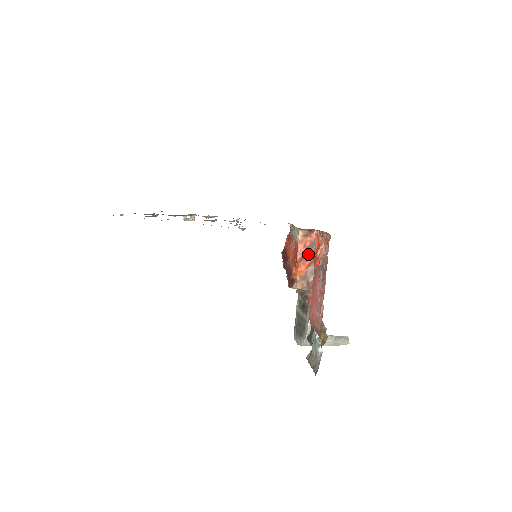
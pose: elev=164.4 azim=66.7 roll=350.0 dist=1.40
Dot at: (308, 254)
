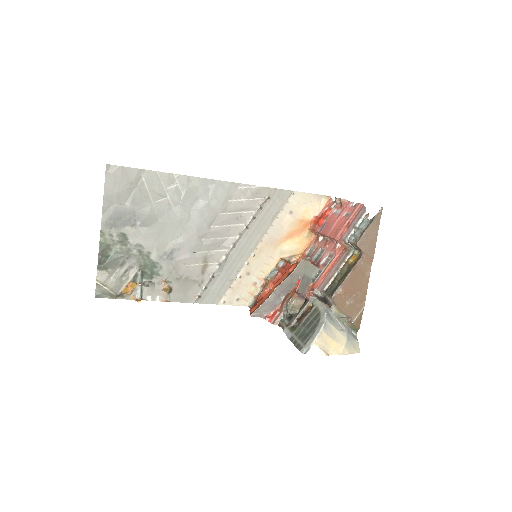
Dot at: occluded
